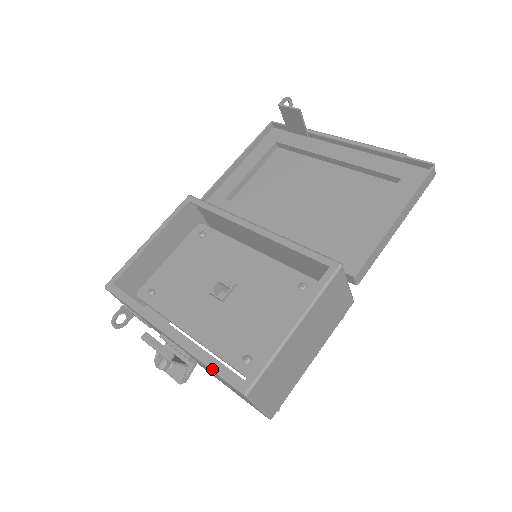
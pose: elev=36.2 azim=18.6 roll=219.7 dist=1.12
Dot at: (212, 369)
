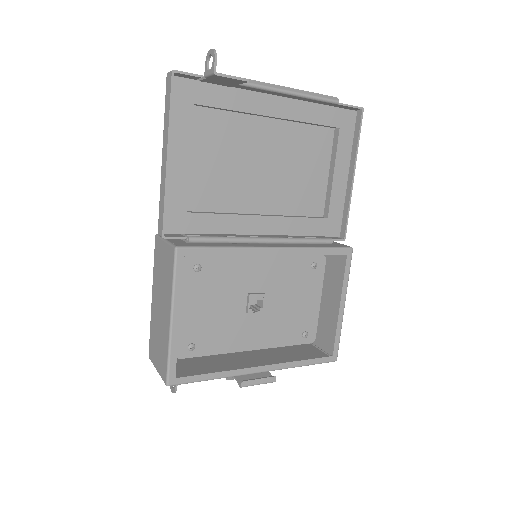
Dot at: occluded
